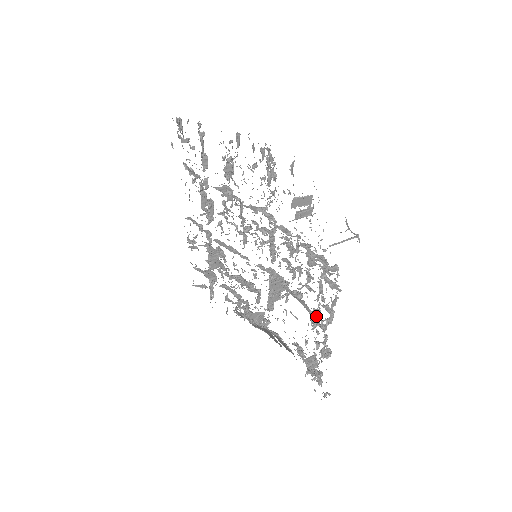
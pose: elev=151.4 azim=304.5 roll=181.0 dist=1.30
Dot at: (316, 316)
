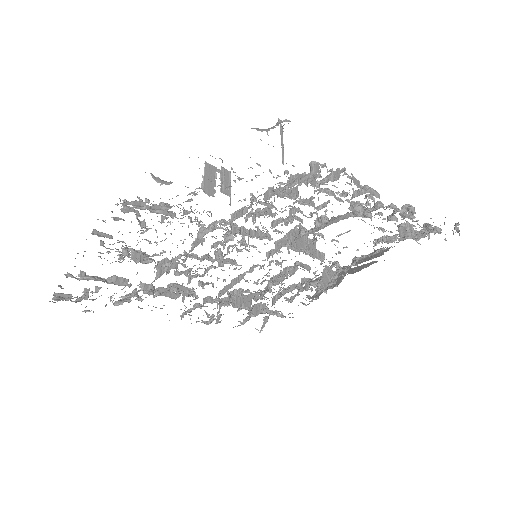
Dot at: (360, 210)
